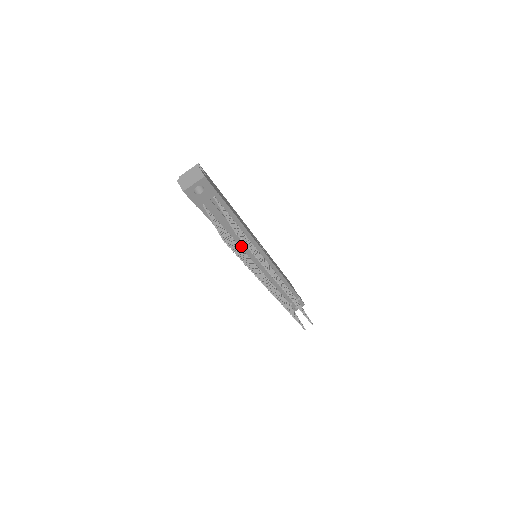
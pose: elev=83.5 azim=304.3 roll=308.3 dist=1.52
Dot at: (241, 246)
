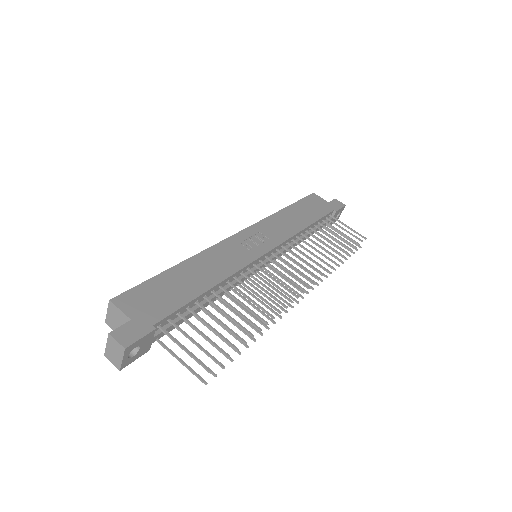
Dot at: occluded
